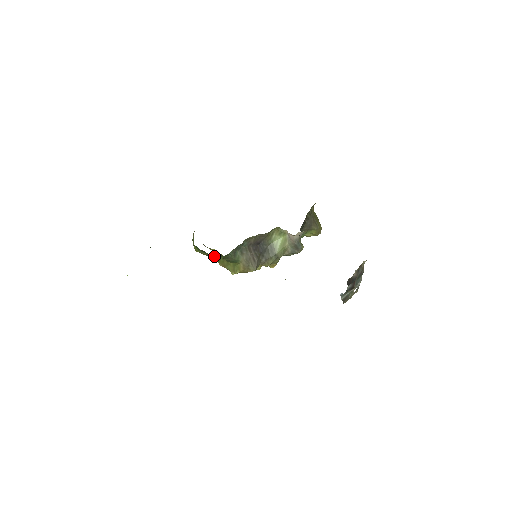
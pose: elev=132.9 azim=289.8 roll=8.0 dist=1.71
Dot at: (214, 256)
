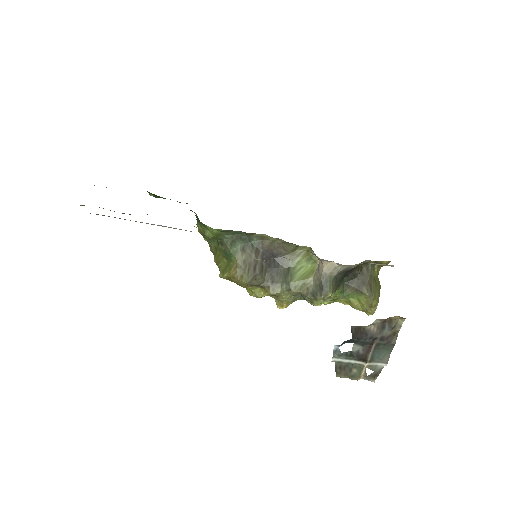
Dot at: (205, 227)
